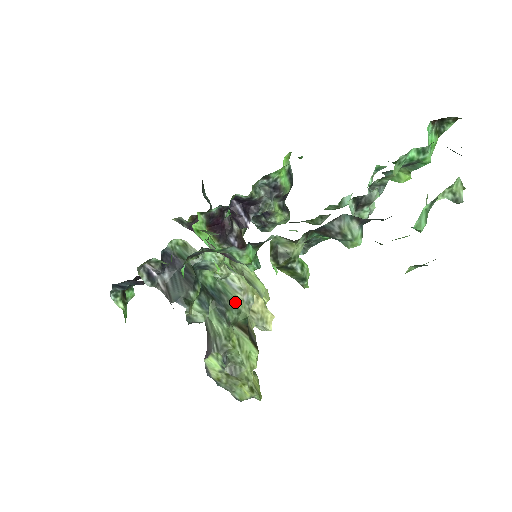
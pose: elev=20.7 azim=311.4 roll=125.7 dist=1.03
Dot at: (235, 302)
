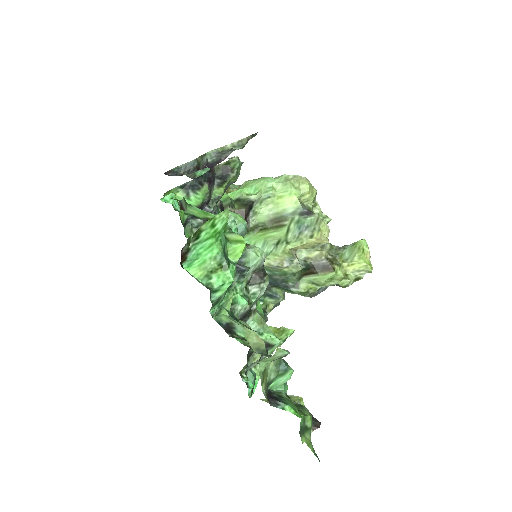
Dot at: (284, 273)
